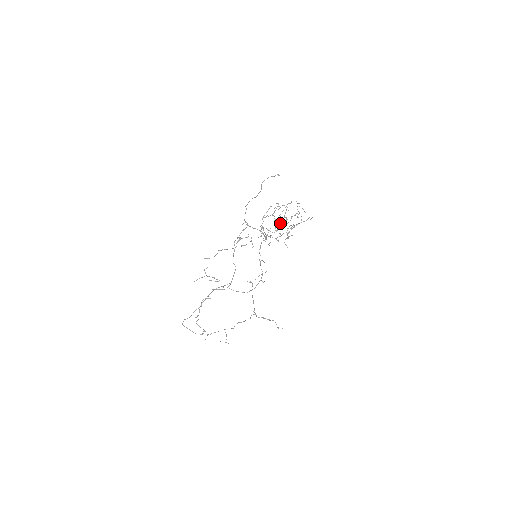
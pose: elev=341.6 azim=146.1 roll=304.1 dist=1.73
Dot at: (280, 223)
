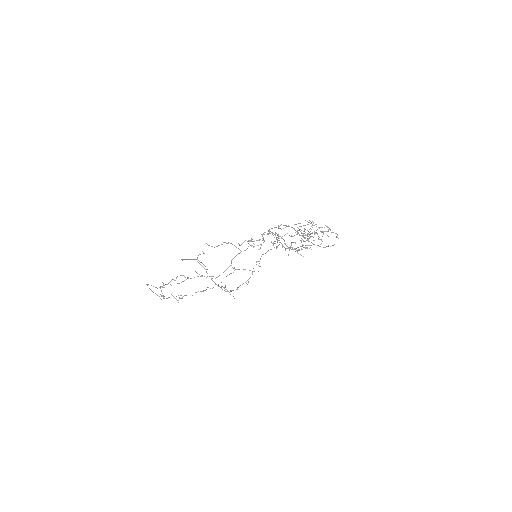
Dot at: occluded
